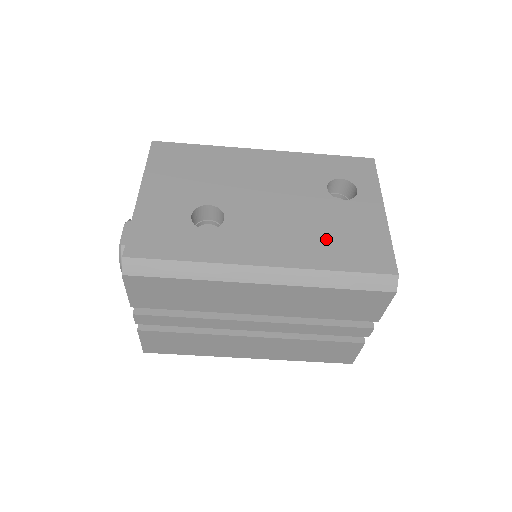
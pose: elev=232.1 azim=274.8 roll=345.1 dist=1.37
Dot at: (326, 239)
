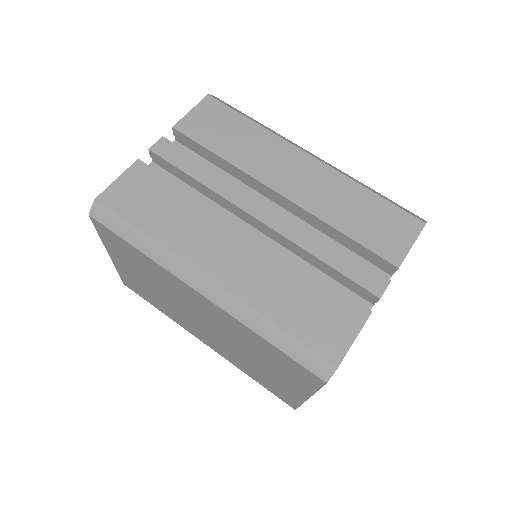
Dot at: occluded
